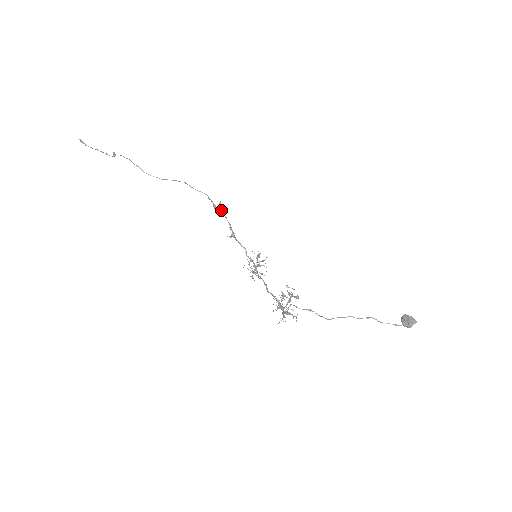
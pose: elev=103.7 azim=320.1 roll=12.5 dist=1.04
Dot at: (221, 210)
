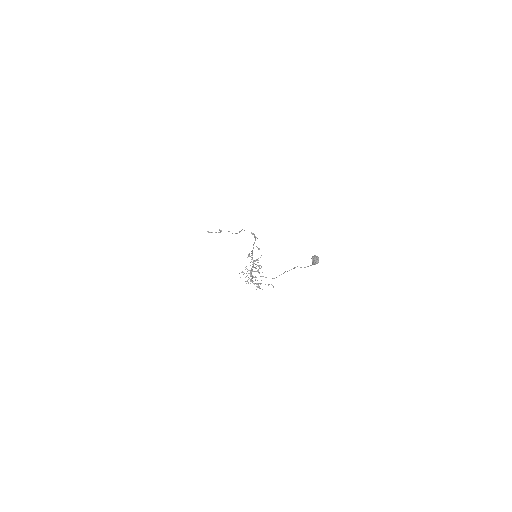
Dot at: (255, 236)
